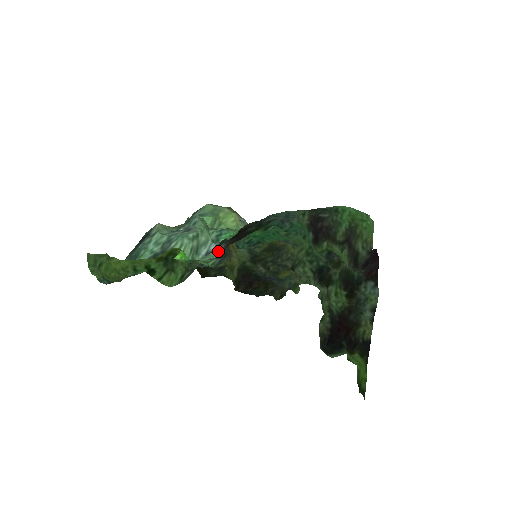
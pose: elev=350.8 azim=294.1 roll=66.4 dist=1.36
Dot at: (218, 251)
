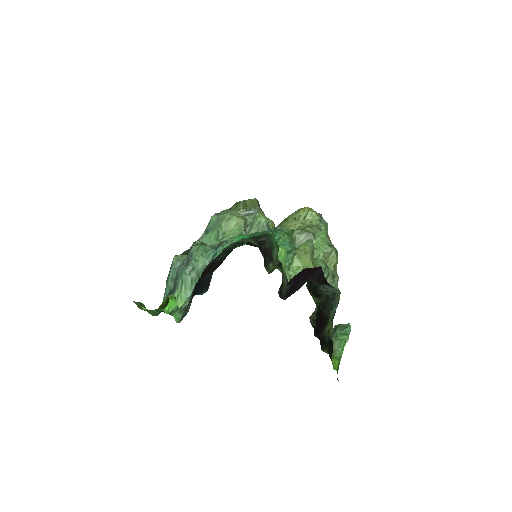
Dot at: (190, 297)
